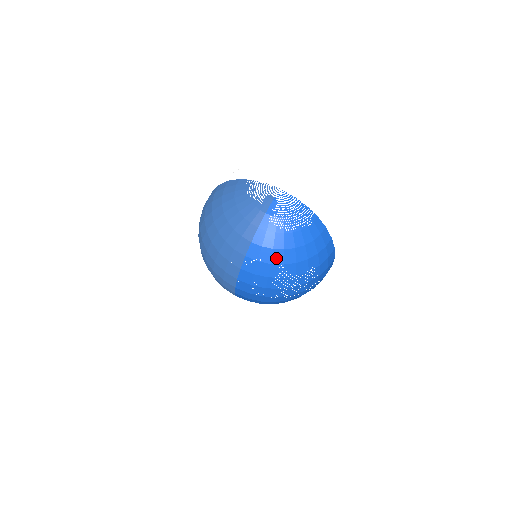
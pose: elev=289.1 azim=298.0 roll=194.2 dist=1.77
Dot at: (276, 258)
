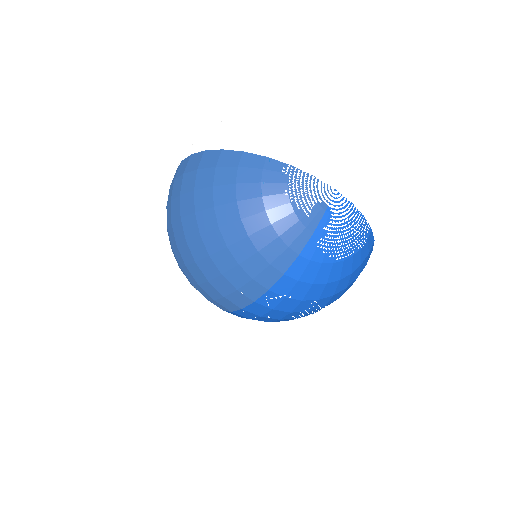
Dot at: (312, 294)
